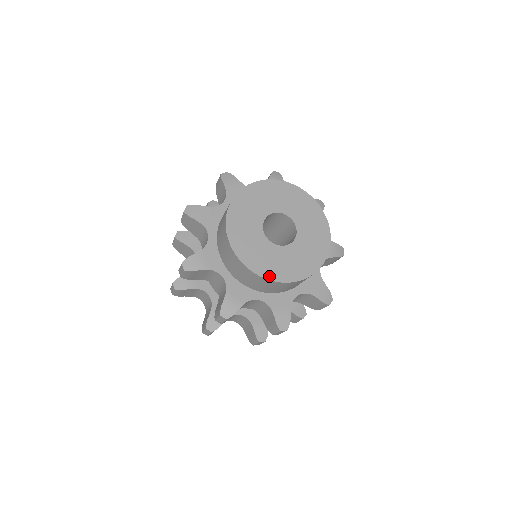
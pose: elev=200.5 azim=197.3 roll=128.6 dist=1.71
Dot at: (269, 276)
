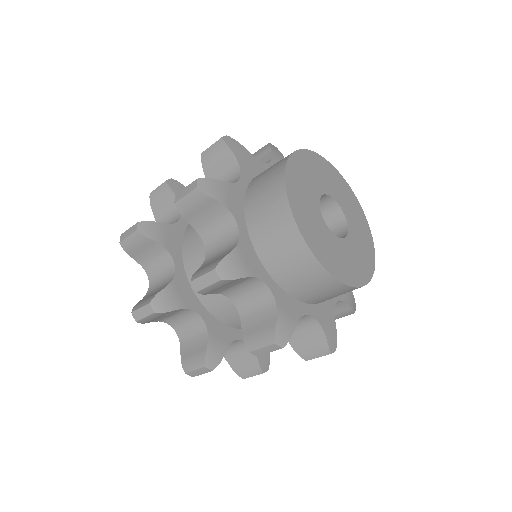
Dot at: (368, 277)
